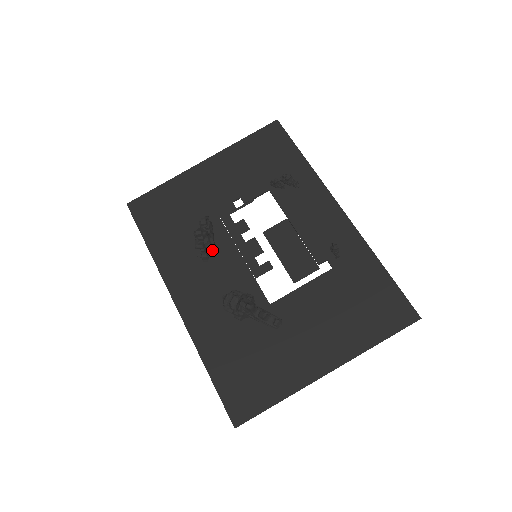
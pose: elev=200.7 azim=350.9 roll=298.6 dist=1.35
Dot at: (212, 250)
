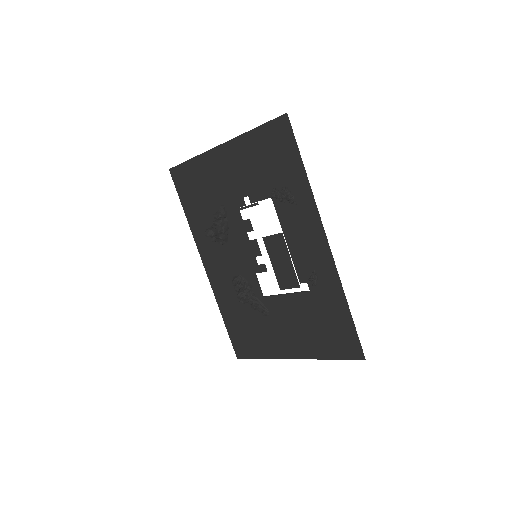
Dot at: (225, 240)
